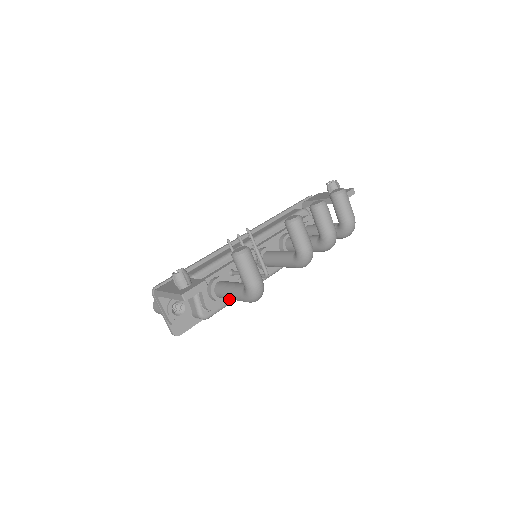
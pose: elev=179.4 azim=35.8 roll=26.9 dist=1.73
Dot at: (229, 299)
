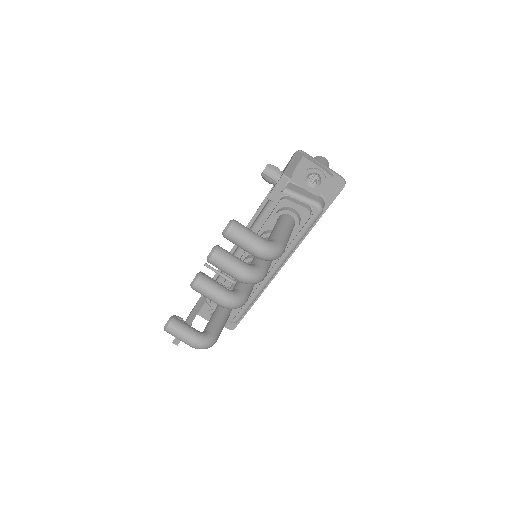
Dot at: (245, 305)
